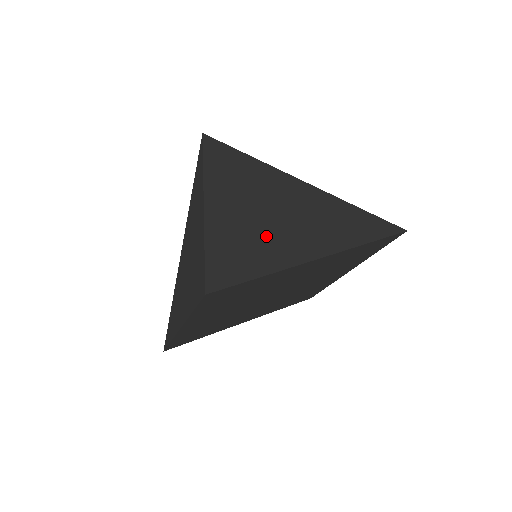
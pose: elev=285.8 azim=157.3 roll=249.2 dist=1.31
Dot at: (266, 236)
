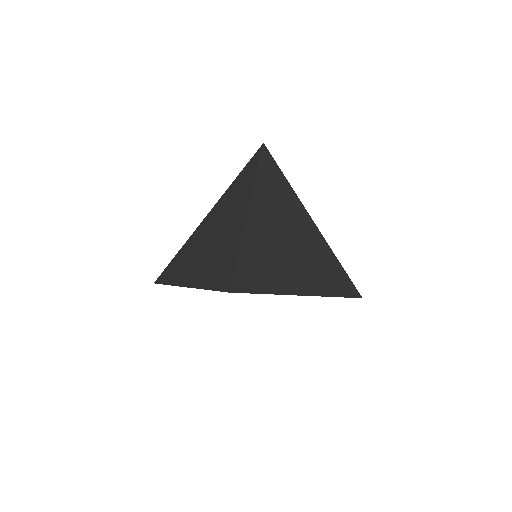
Dot at: (278, 262)
